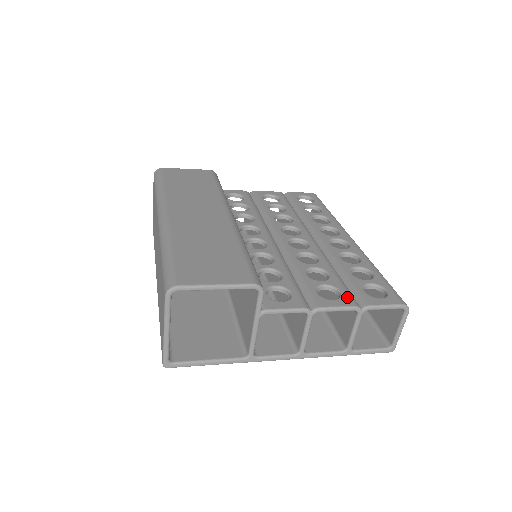
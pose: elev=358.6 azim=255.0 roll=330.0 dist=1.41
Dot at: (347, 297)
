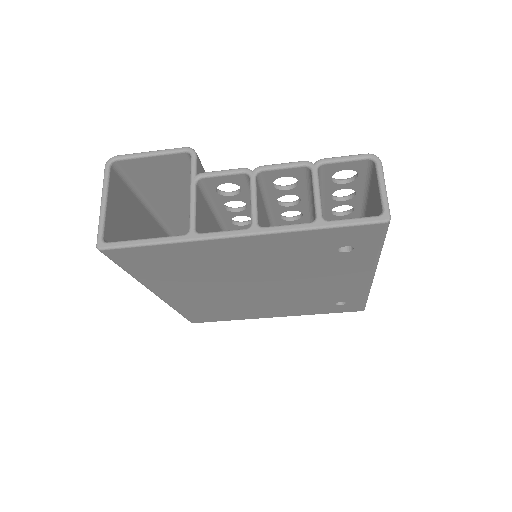
Dot at: occluded
